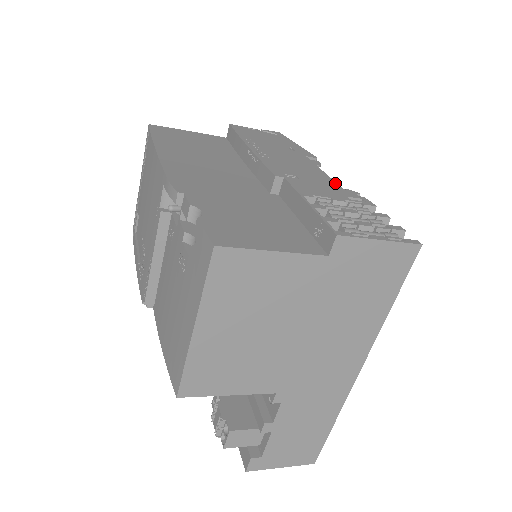
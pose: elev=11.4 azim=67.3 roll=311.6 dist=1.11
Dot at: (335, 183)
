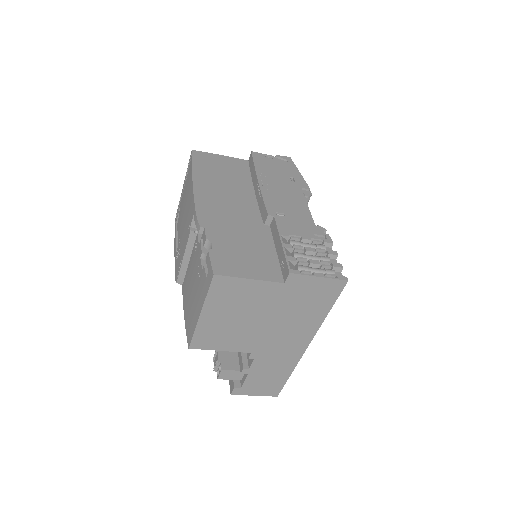
Dot at: (312, 219)
